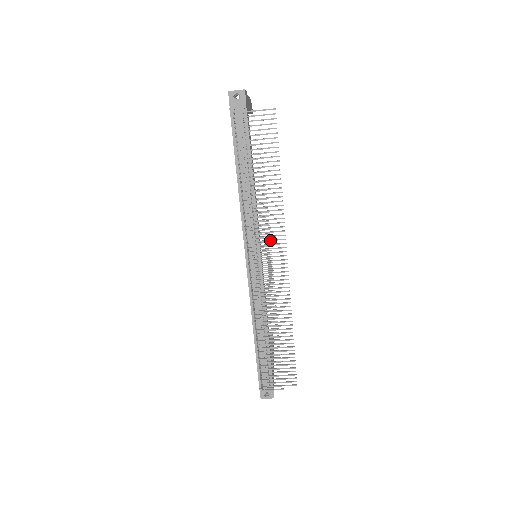
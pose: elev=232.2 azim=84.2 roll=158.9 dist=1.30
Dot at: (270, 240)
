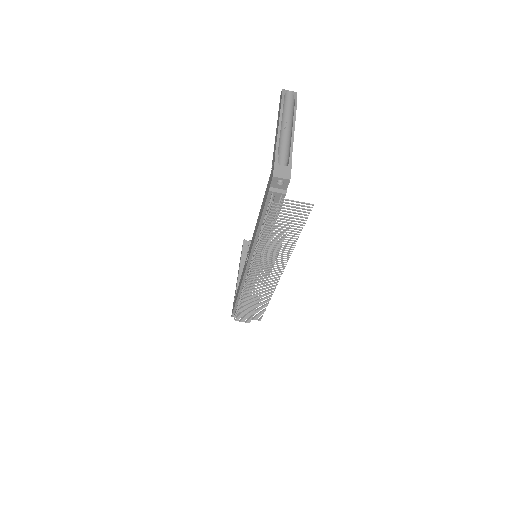
Dot at: occluded
